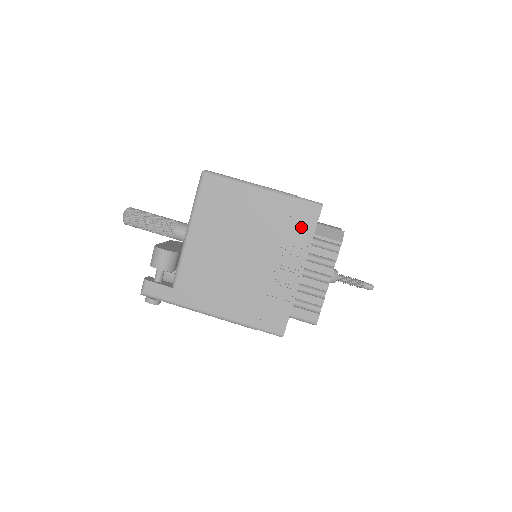
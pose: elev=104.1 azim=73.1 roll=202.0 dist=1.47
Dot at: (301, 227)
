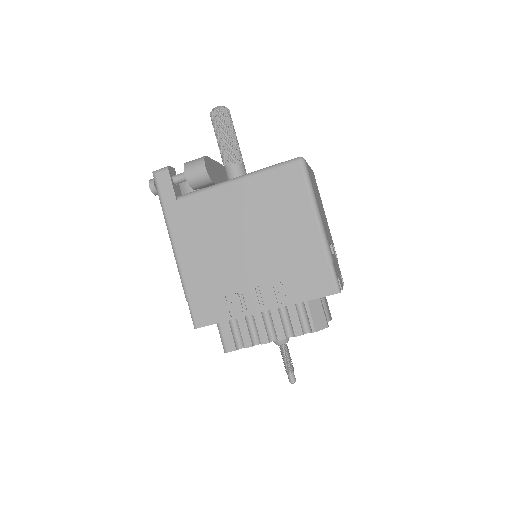
Dot at: (306, 284)
